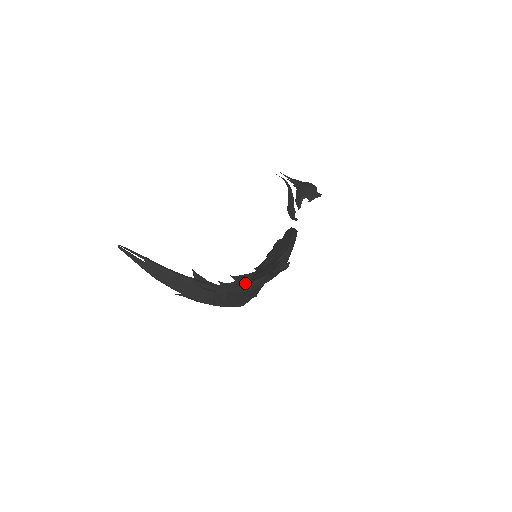
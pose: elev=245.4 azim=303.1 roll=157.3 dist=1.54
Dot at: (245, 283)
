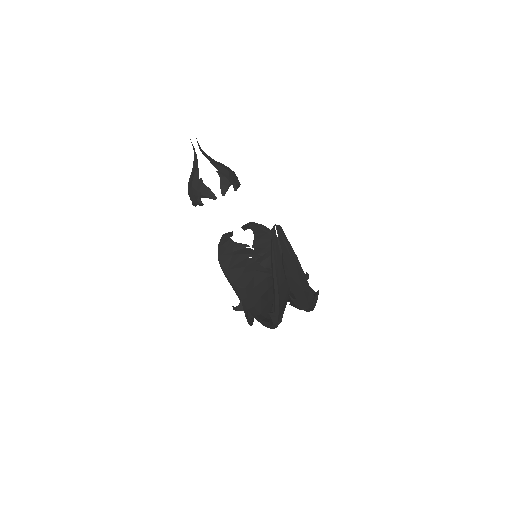
Dot at: occluded
